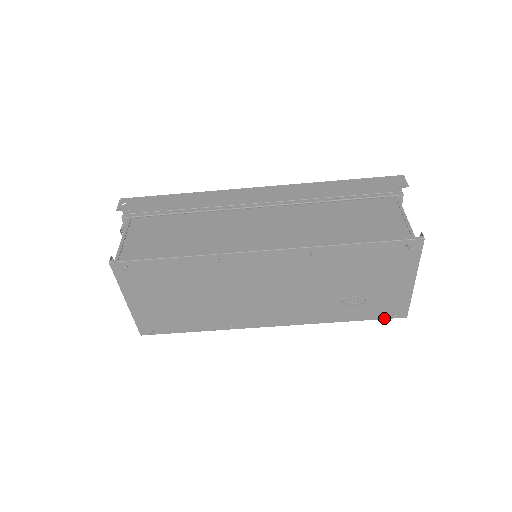
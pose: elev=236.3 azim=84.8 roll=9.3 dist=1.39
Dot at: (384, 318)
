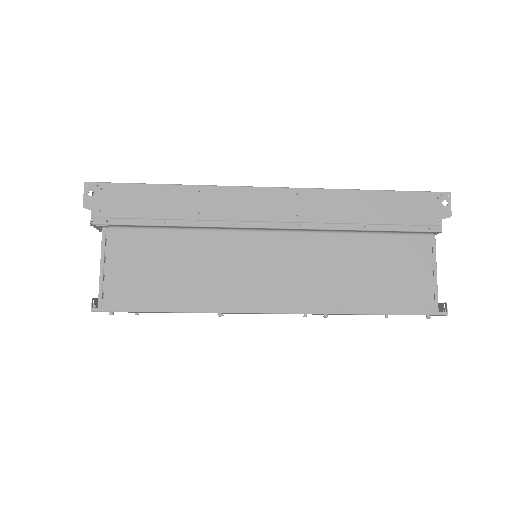
Dot at: occluded
